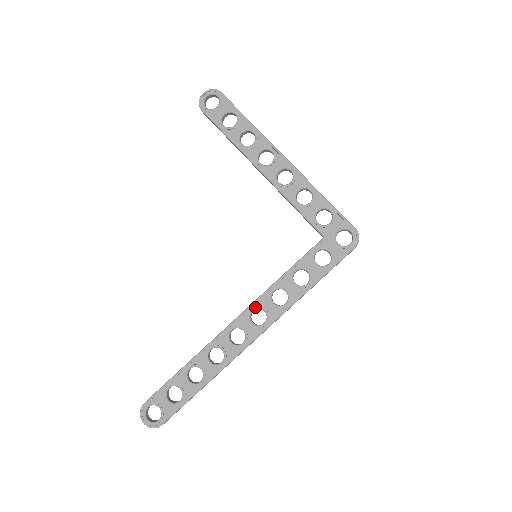
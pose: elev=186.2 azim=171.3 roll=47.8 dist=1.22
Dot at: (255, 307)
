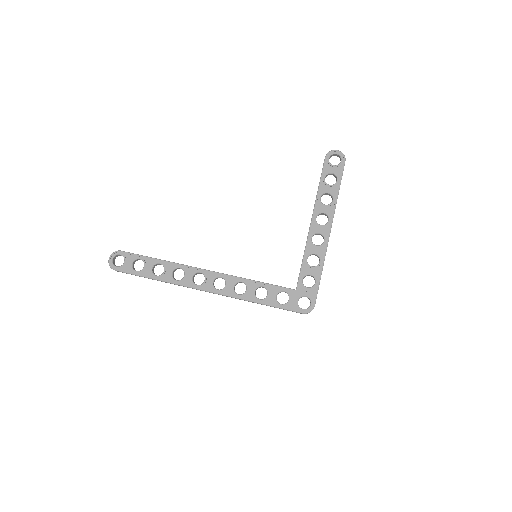
Dot at: (224, 277)
